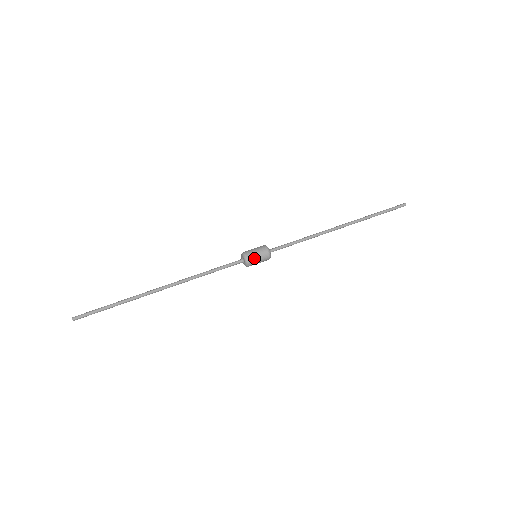
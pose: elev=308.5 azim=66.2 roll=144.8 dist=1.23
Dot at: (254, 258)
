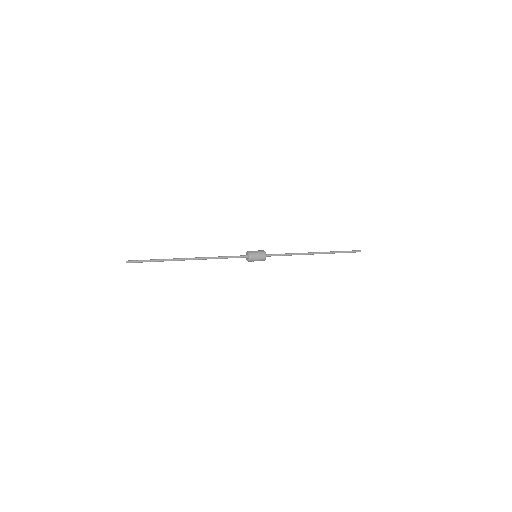
Dot at: (255, 255)
